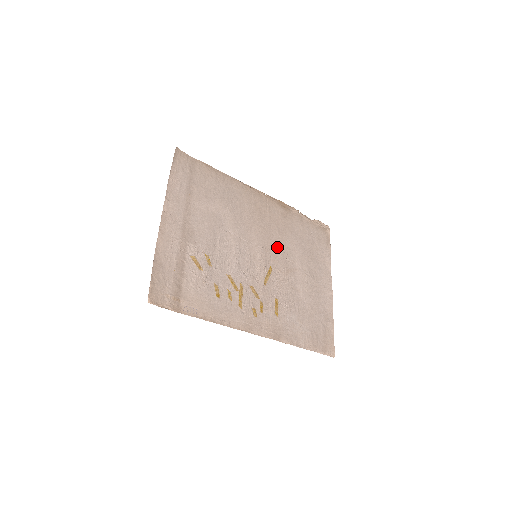
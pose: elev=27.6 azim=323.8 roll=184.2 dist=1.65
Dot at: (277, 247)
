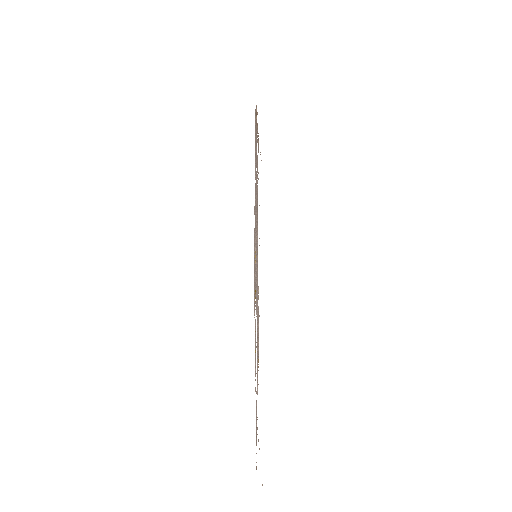
Dot at: occluded
